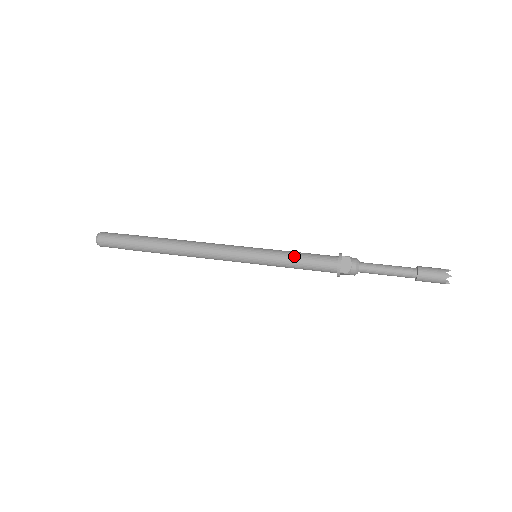
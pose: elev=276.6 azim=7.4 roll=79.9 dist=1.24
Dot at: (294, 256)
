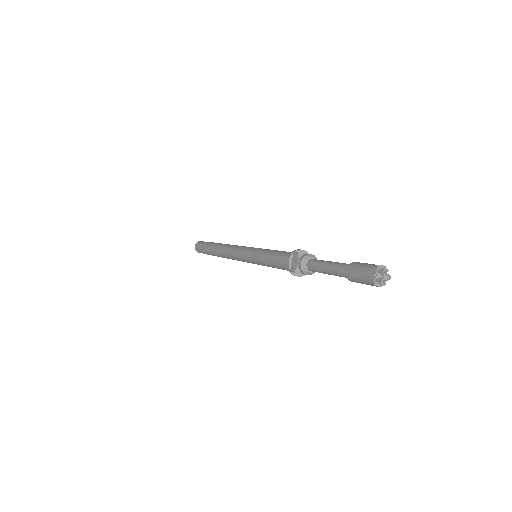
Dot at: (268, 254)
